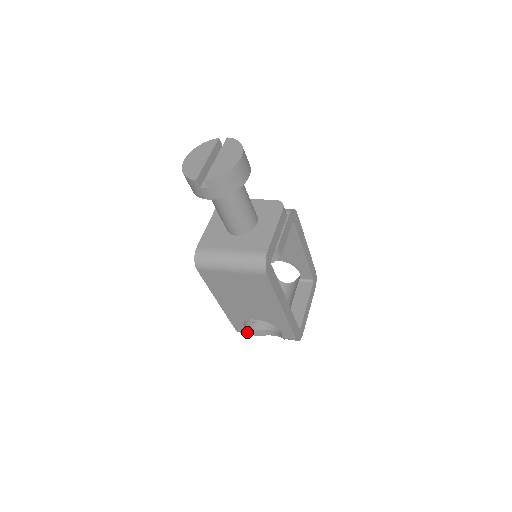
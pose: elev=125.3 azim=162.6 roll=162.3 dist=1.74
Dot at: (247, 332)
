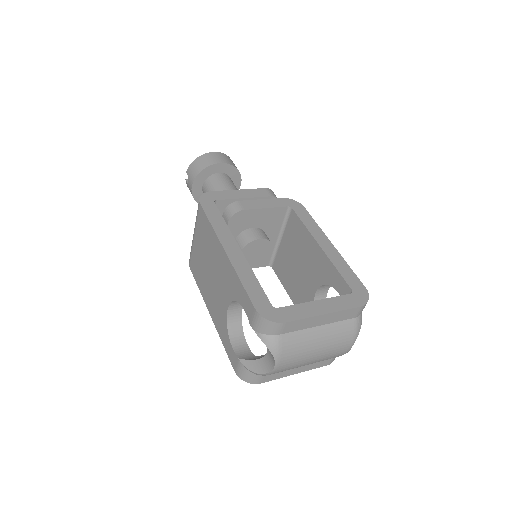
Dot at: (238, 361)
